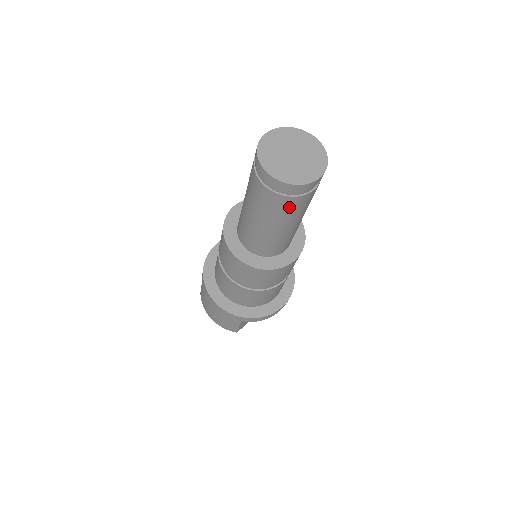
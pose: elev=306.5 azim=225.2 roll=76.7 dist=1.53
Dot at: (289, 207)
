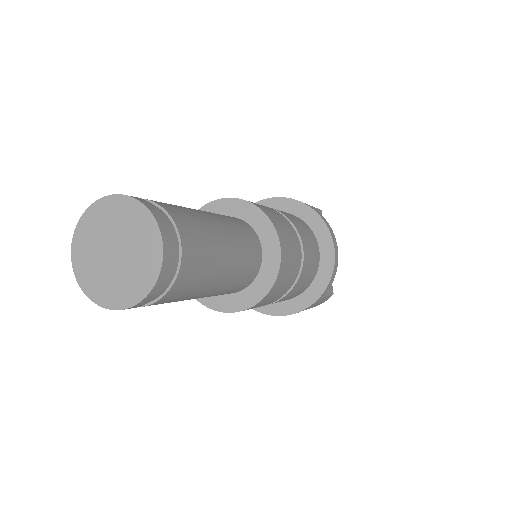
Dot at: (191, 278)
